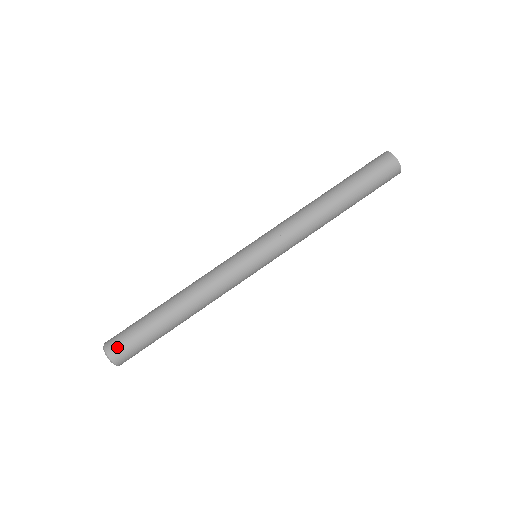
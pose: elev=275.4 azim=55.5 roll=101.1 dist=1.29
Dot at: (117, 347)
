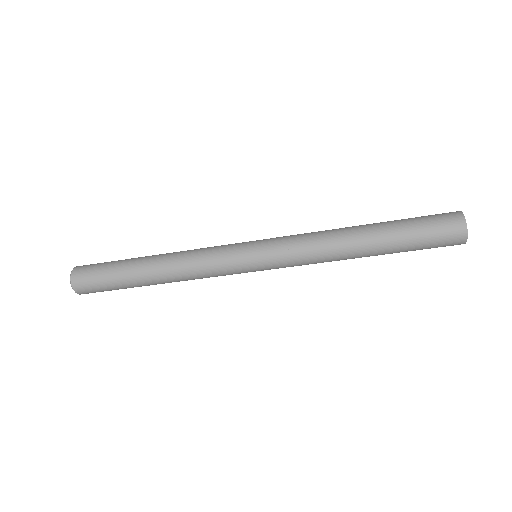
Dot at: (83, 283)
